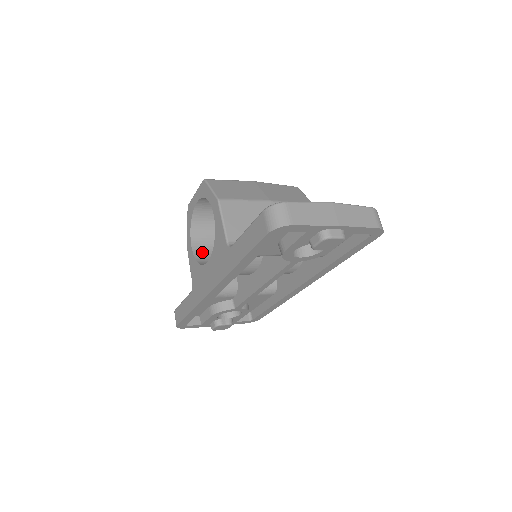
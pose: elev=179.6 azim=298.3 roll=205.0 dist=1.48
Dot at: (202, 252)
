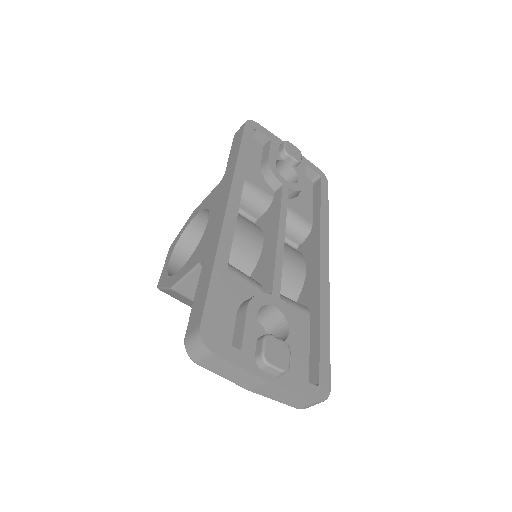
Dot at: occluded
